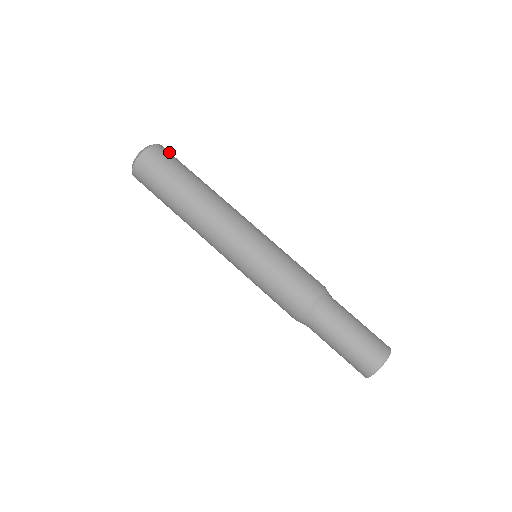
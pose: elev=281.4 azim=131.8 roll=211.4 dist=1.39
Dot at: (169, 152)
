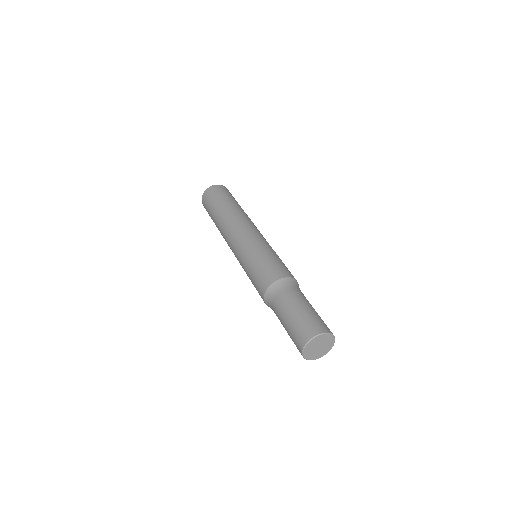
Dot at: (222, 188)
